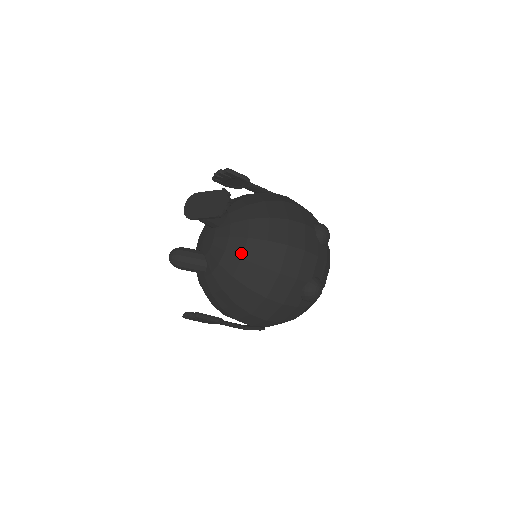
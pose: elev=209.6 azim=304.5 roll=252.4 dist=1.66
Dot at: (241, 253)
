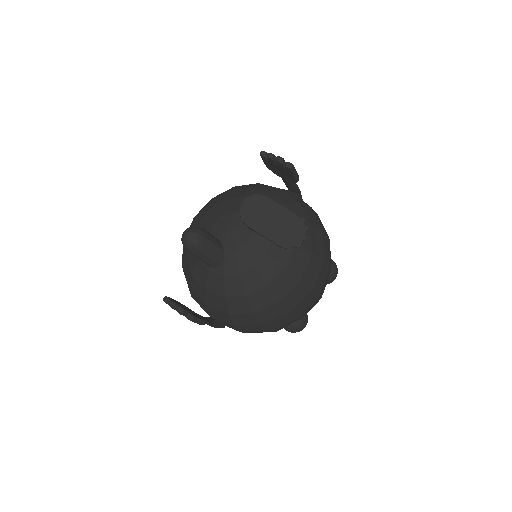
Dot at: (271, 279)
